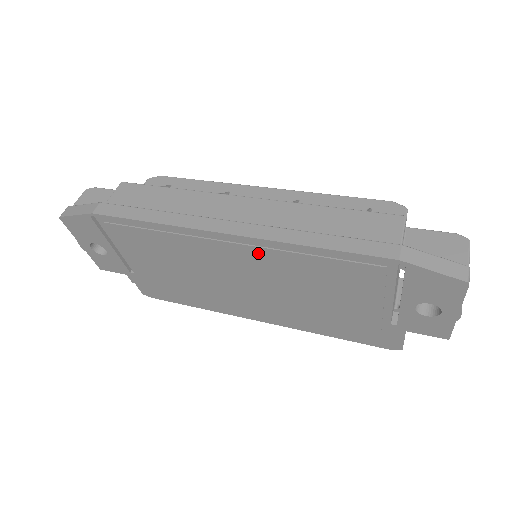
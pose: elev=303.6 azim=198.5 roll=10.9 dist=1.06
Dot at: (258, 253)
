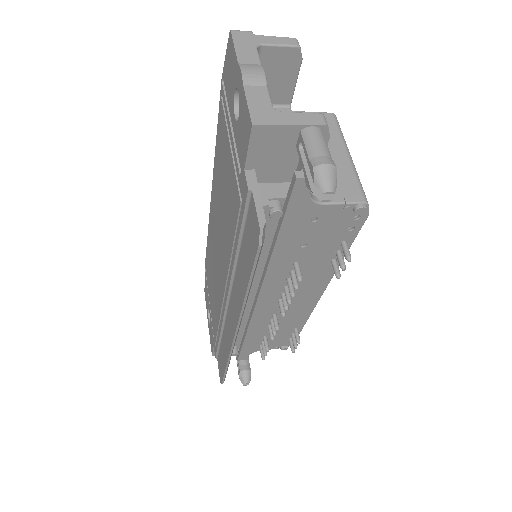
Dot at: (214, 194)
